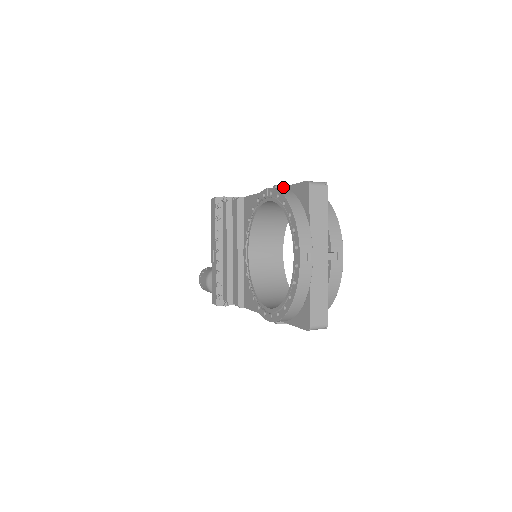
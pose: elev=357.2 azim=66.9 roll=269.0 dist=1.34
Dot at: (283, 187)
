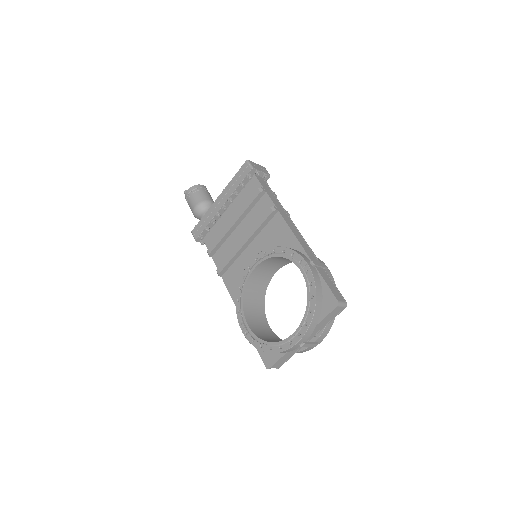
Dot at: (318, 271)
